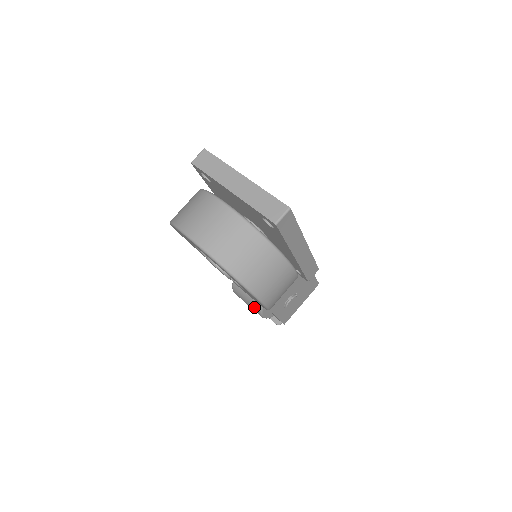
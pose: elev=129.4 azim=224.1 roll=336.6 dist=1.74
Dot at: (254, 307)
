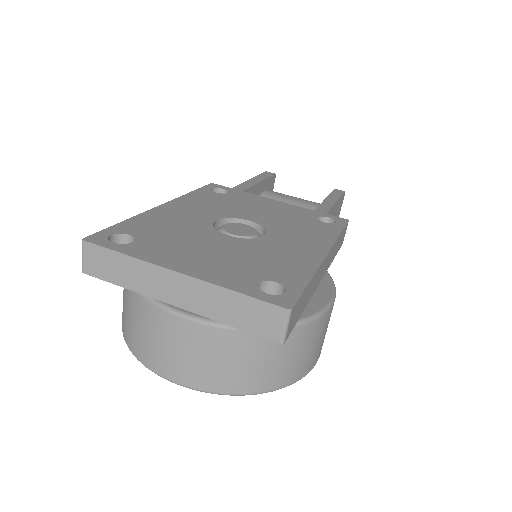
Dot at: occluded
